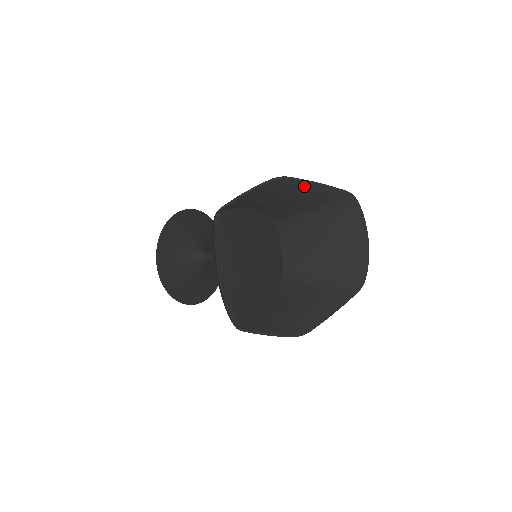
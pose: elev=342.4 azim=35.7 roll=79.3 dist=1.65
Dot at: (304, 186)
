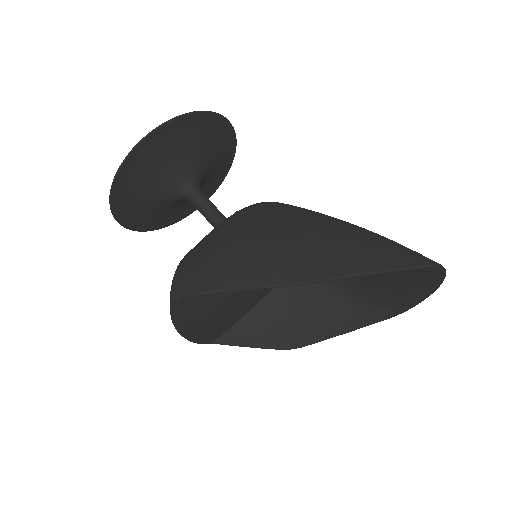
Dot at: occluded
